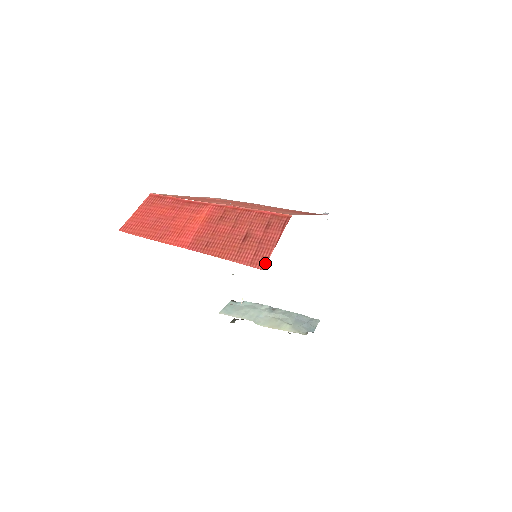
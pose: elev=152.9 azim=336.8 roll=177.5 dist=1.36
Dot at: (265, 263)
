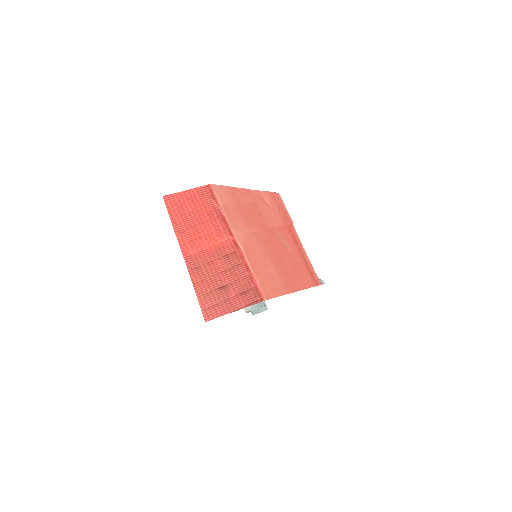
Dot at: (212, 318)
